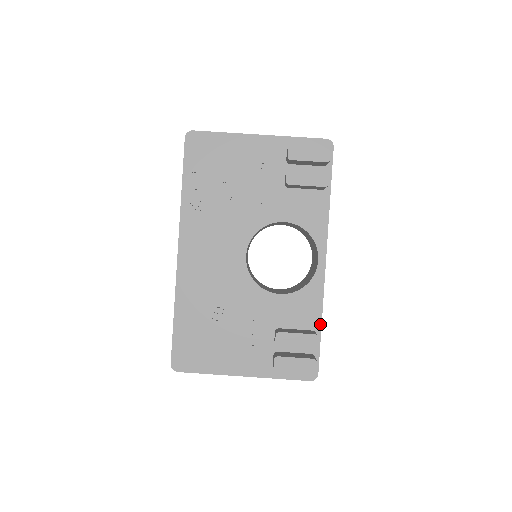
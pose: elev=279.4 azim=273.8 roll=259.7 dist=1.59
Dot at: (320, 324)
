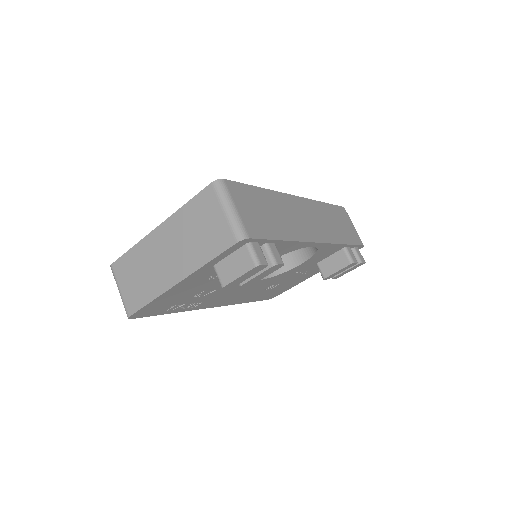
Dot at: (345, 245)
